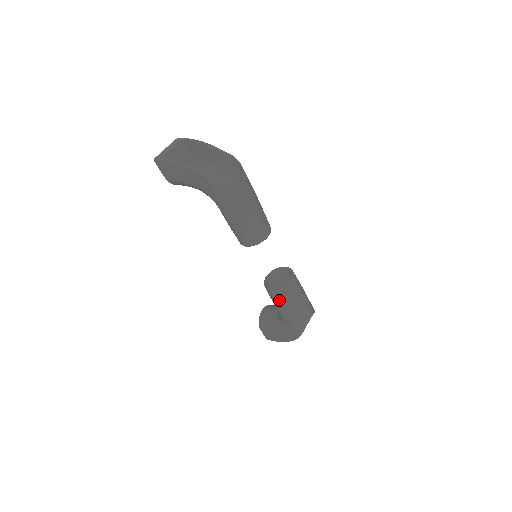
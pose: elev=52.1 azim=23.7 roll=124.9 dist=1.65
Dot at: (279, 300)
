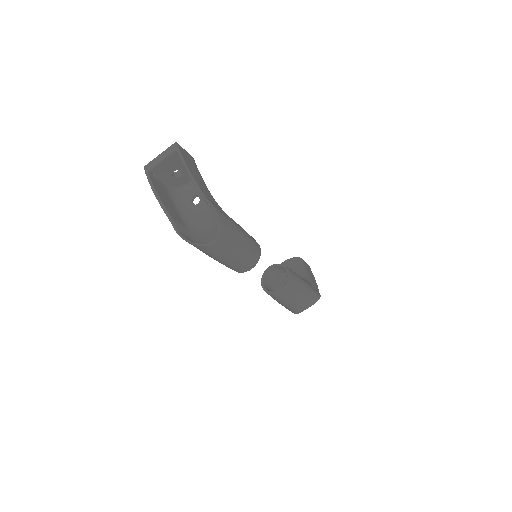
Dot at: occluded
